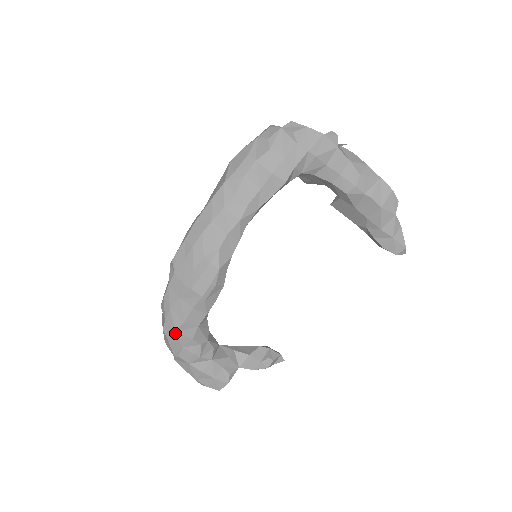
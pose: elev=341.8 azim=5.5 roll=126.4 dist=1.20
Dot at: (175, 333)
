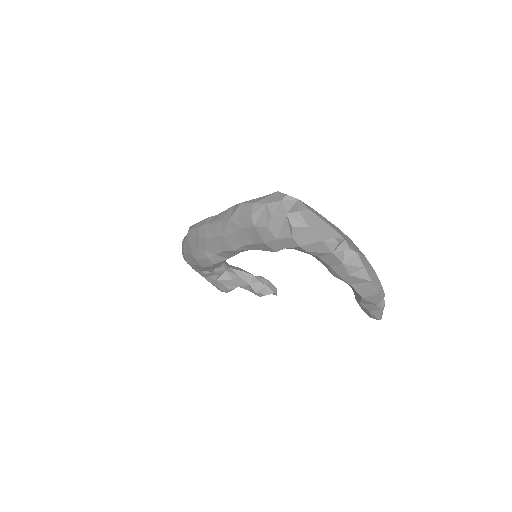
Dot at: (187, 263)
